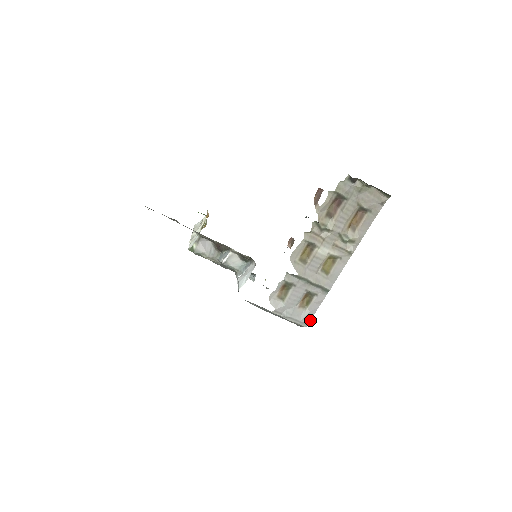
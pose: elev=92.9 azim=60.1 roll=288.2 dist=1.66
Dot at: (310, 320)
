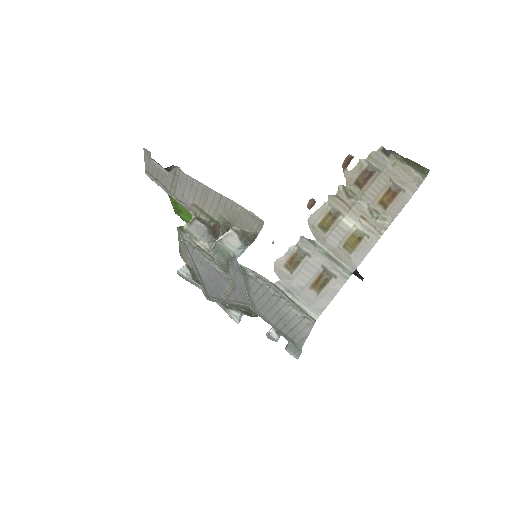
Dot at: (323, 310)
